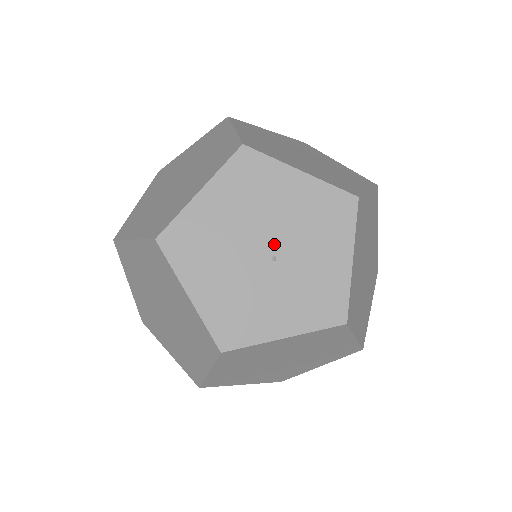
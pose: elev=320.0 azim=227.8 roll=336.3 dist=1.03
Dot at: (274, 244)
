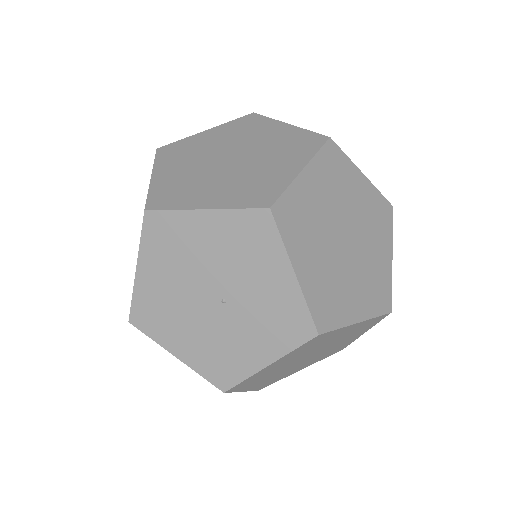
Dot at: (217, 288)
